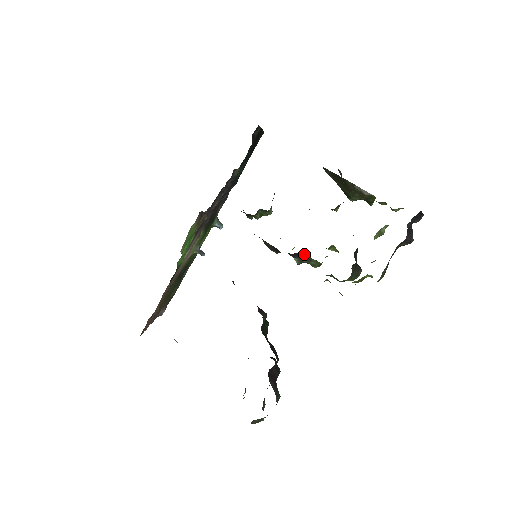
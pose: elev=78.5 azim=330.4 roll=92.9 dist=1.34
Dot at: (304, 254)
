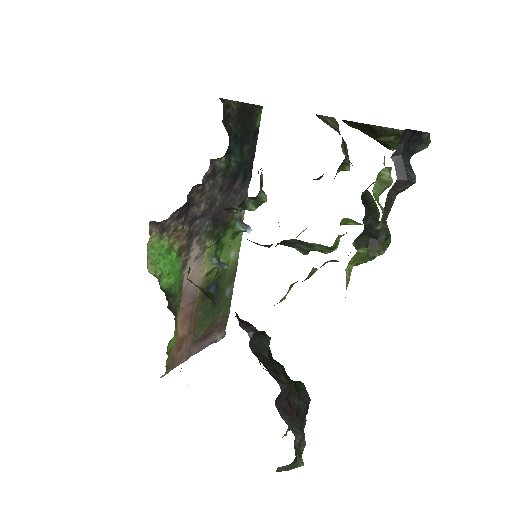
Dot at: (296, 240)
